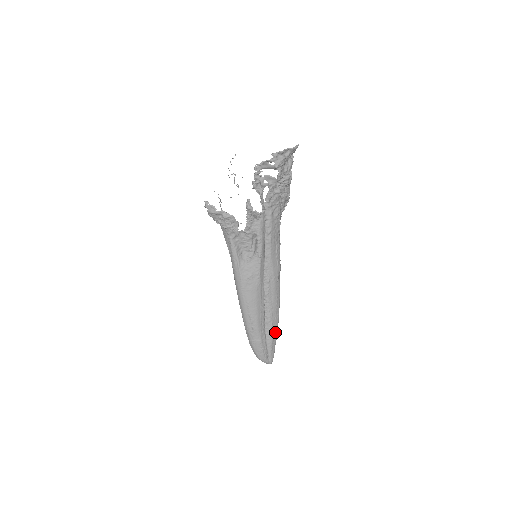
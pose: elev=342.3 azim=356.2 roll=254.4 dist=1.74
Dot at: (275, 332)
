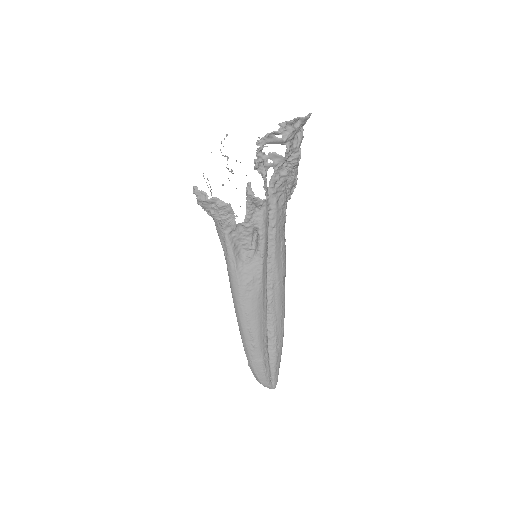
Dot at: (279, 349)
